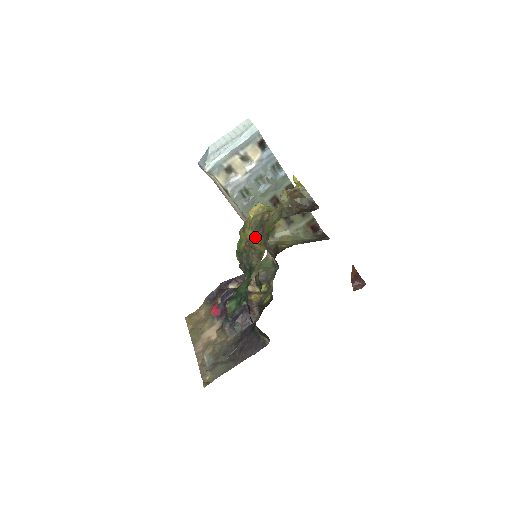
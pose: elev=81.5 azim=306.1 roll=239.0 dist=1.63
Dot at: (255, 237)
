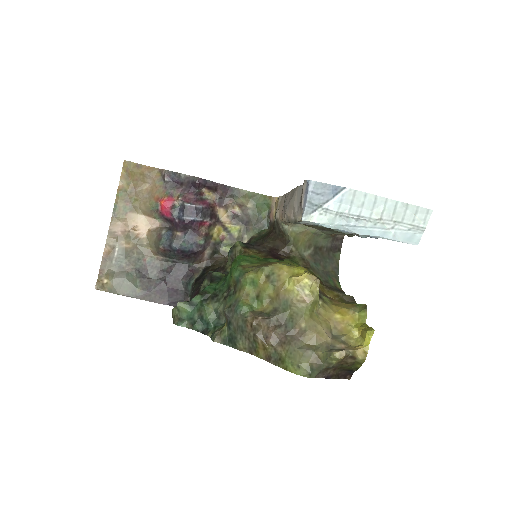
Dot at: (268, 331)
